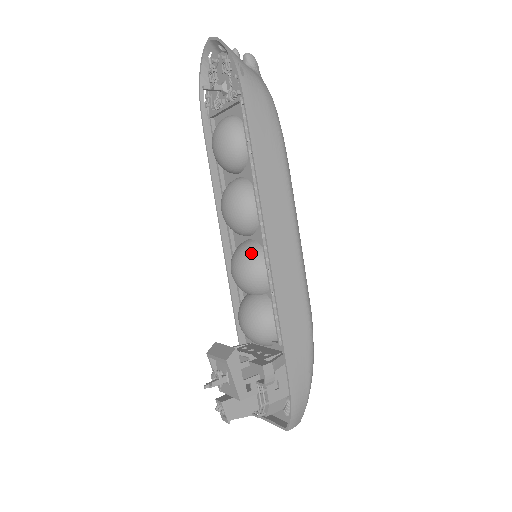
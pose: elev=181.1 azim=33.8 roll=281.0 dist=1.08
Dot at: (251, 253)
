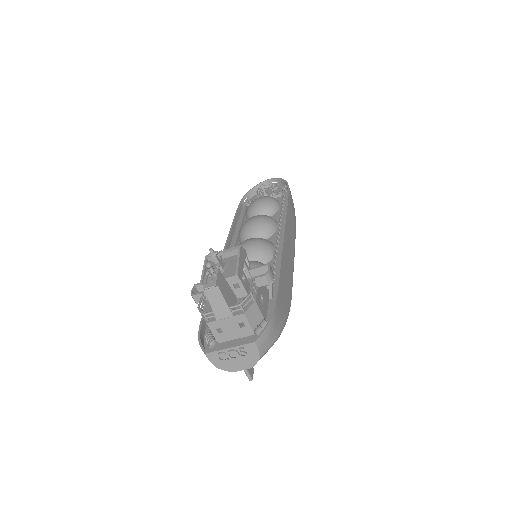
Dot at: (264, 239)
